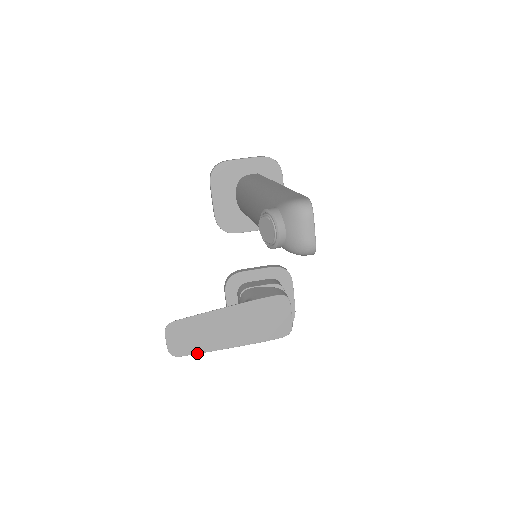
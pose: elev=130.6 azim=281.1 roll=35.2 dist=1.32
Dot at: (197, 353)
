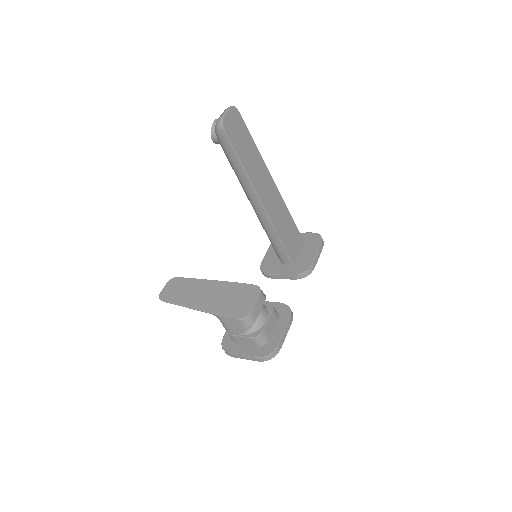
Dot at: (174, 303)
